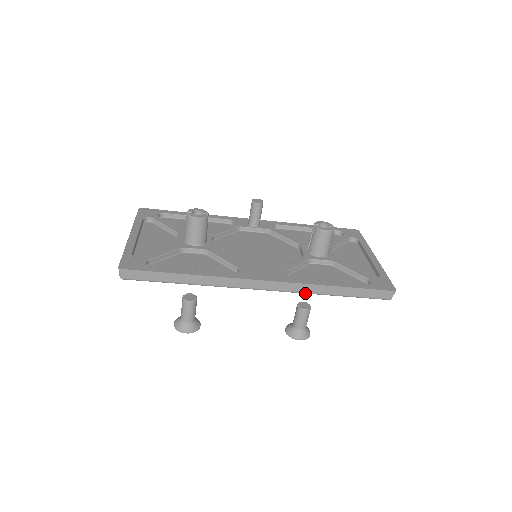
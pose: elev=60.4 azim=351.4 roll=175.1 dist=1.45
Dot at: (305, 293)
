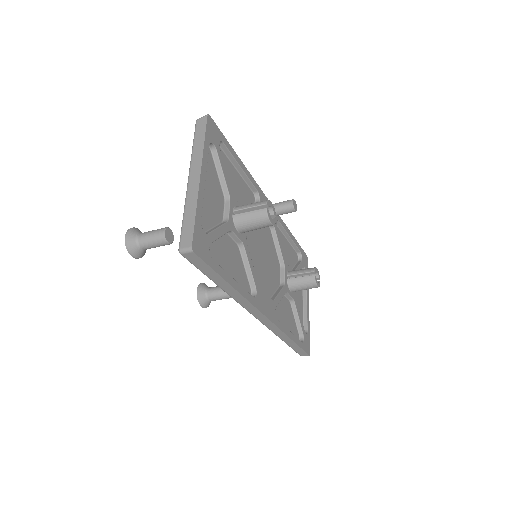
Dot at: (272, 331)
